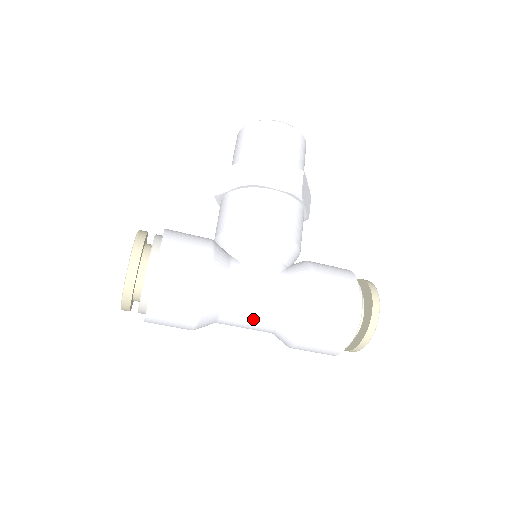
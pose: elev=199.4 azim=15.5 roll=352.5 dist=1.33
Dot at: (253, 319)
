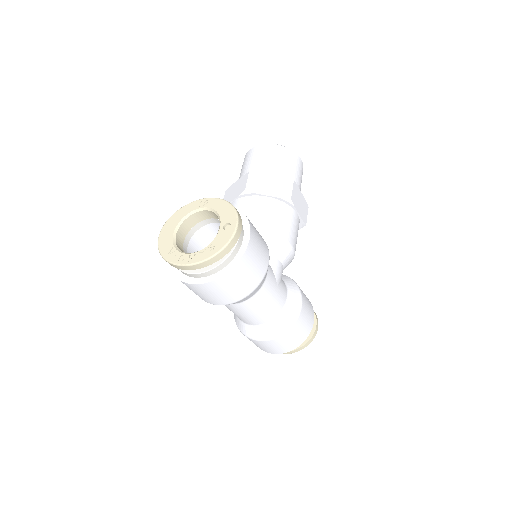
Dot at: (260, 311)
